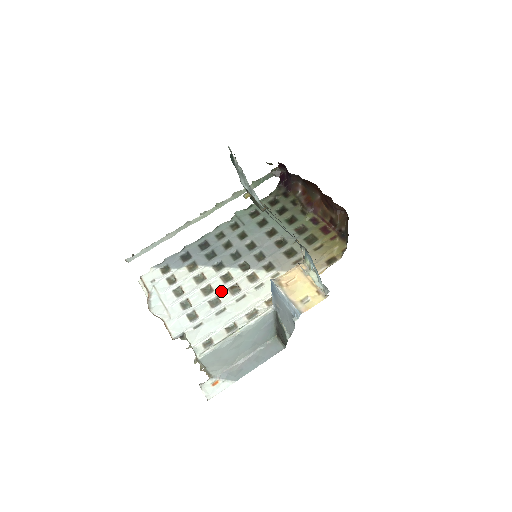
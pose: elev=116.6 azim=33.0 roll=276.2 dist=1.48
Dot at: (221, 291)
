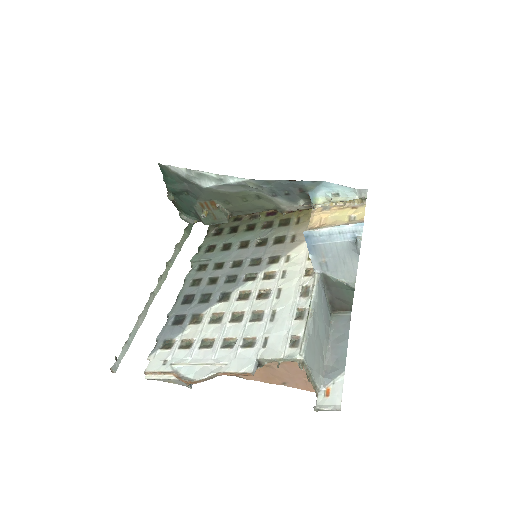
Dot at: (252, 306)
